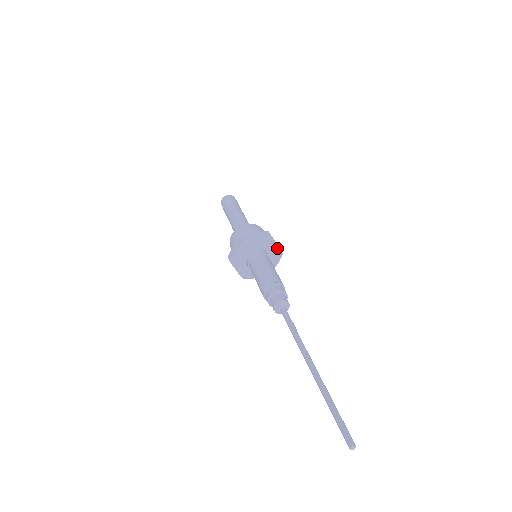
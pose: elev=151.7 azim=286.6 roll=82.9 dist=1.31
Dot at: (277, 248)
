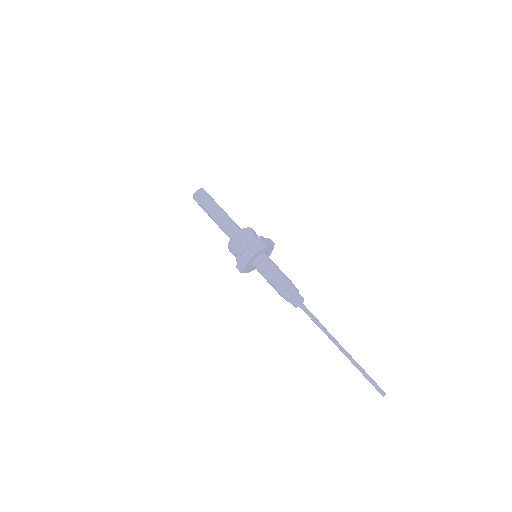
Dot at: (270, 246)
